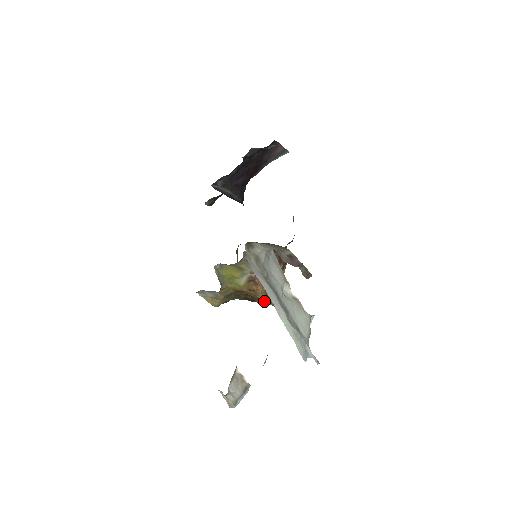
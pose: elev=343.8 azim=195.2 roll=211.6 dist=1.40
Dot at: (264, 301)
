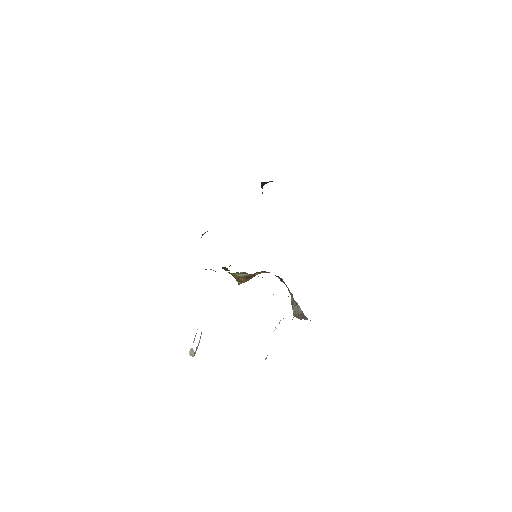
Dot at: occluded
